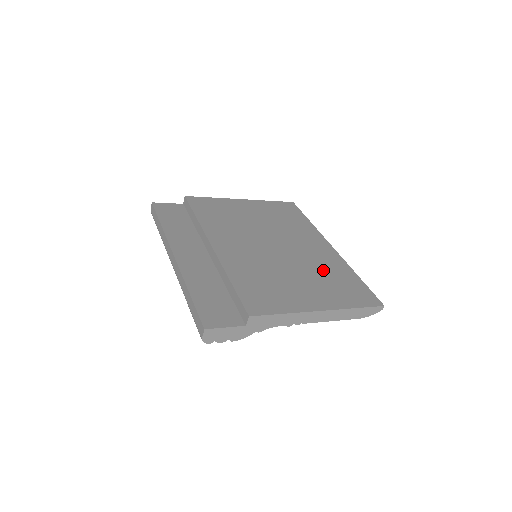
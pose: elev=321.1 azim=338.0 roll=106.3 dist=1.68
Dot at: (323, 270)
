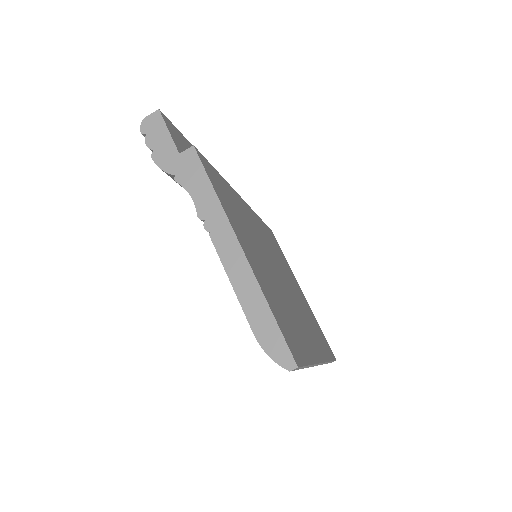
Dot at: (289, 310)
